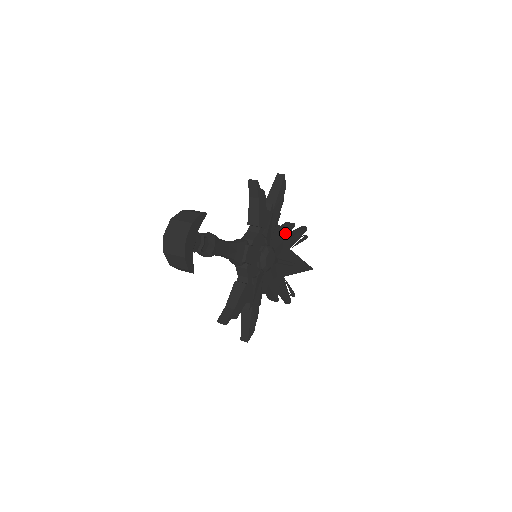
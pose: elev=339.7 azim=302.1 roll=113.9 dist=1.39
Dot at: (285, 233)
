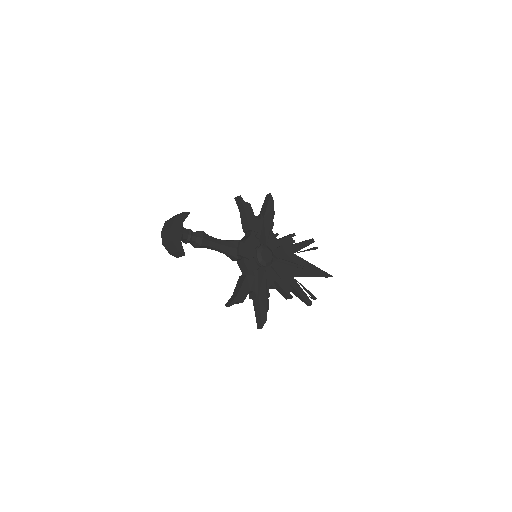
Dot at: (284, 239)
